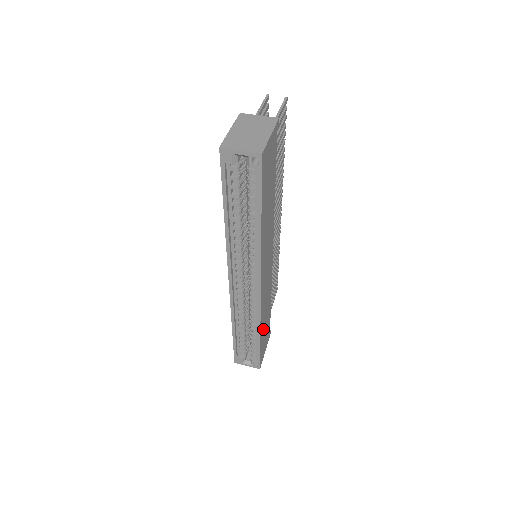
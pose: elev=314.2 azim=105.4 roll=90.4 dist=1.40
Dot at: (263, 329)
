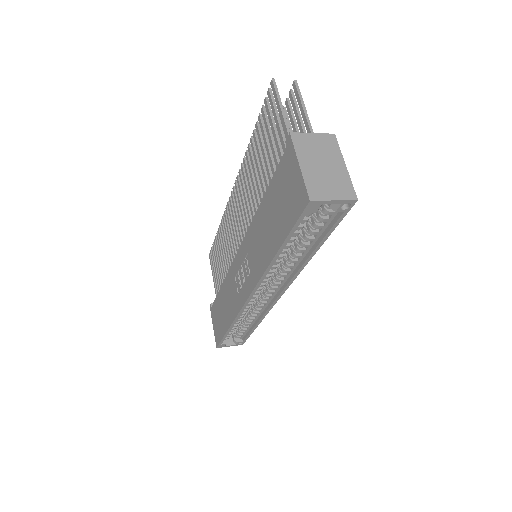
Dot at: occluded
